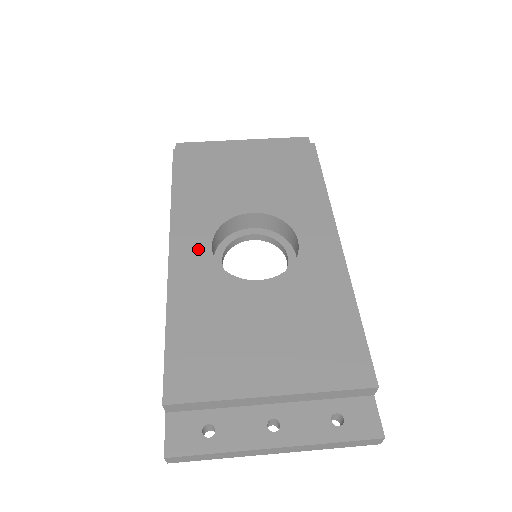
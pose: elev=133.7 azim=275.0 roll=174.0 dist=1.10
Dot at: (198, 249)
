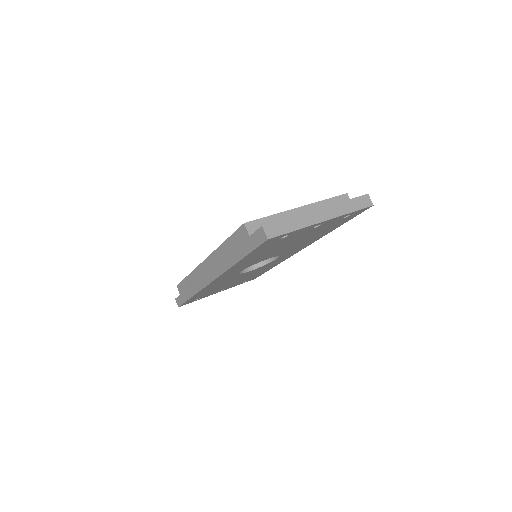
Dot at: occluded
